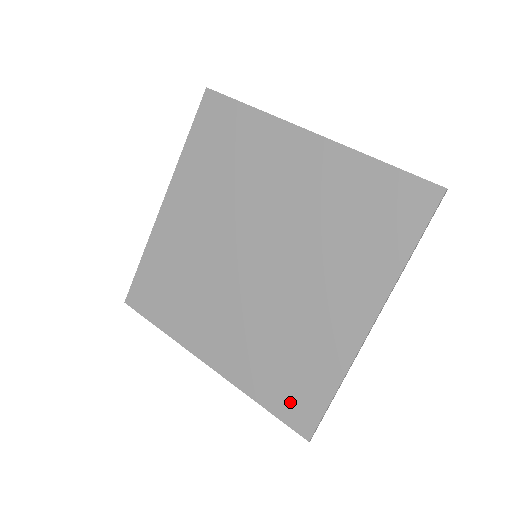
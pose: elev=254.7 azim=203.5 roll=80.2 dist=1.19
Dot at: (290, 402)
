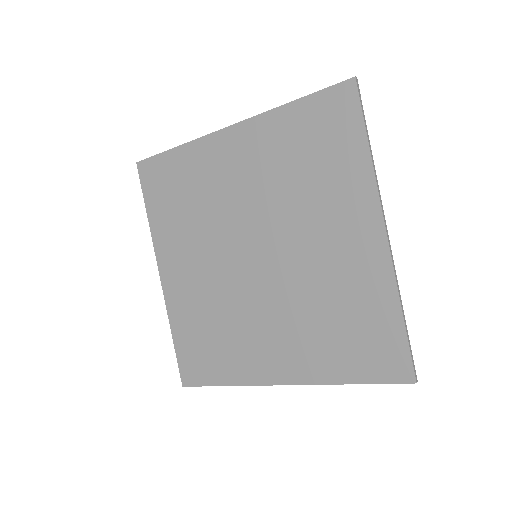
Dot at: (373, 359)
